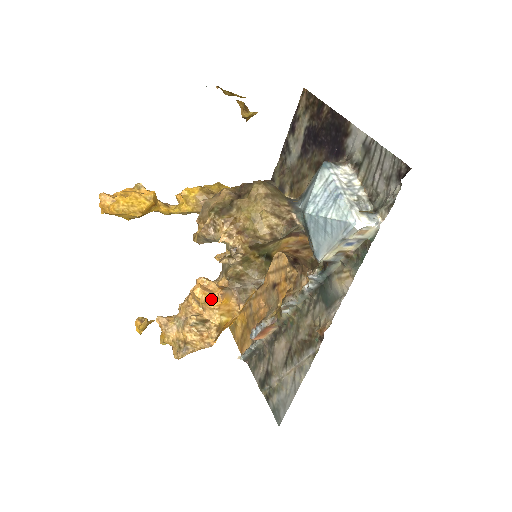
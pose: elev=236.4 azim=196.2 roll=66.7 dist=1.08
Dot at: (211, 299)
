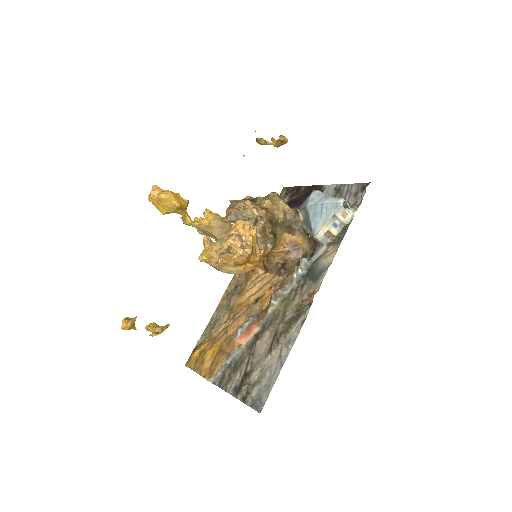
Dot at: (250, 227)
